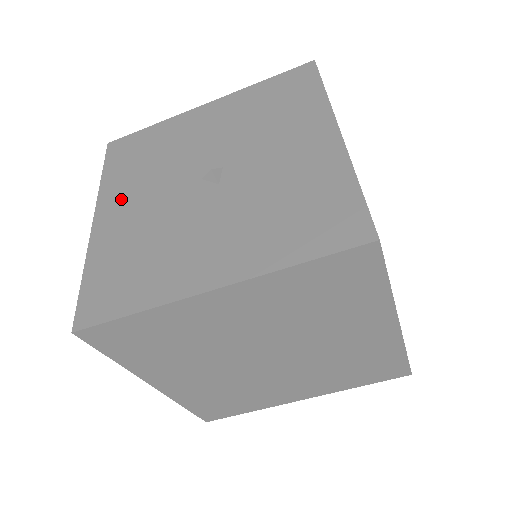
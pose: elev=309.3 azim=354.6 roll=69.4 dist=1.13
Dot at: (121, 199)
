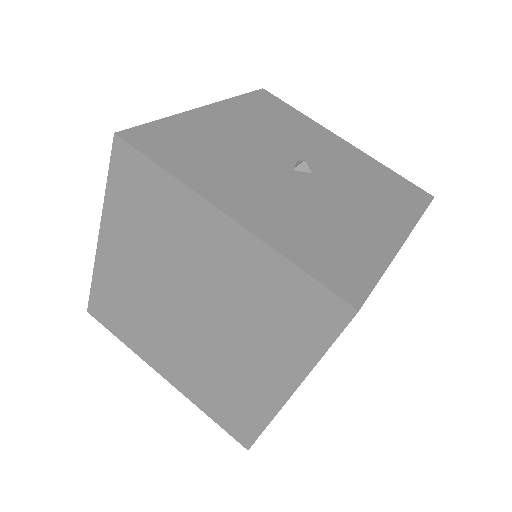
Dot at: (233, 191)
